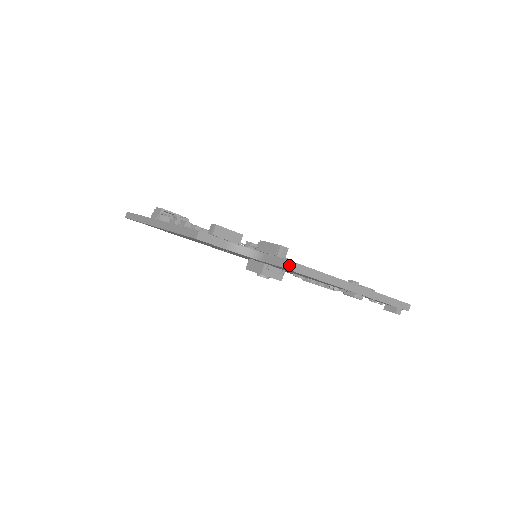
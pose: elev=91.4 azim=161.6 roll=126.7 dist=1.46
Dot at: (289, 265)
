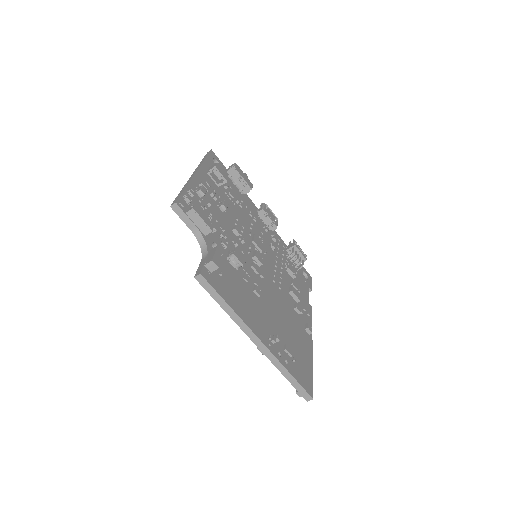
Dot at: (200, 278)
